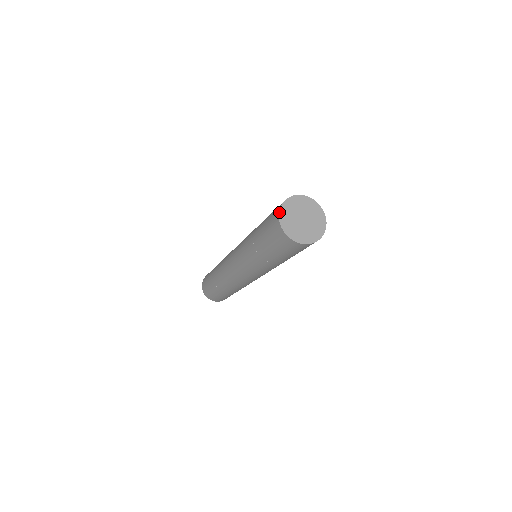
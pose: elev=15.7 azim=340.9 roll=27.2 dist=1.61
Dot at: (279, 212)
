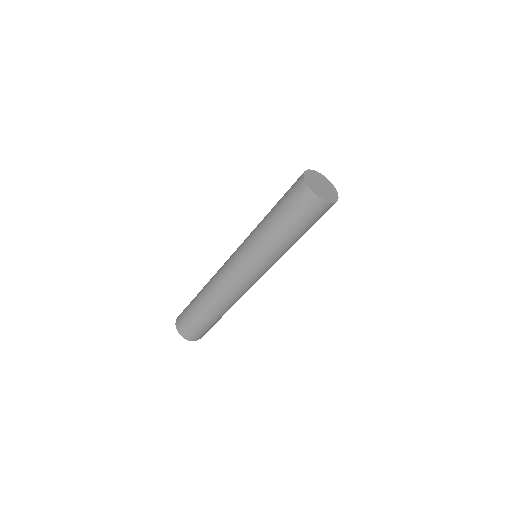
Dot at: (306, 184)
